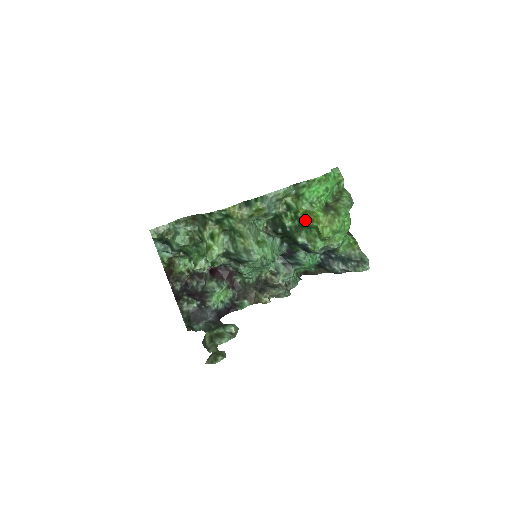
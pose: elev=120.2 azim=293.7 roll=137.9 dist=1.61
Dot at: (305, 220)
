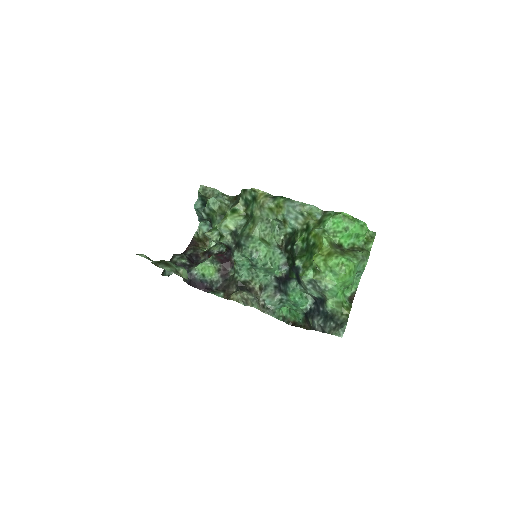
Dot at: (312, 244)
